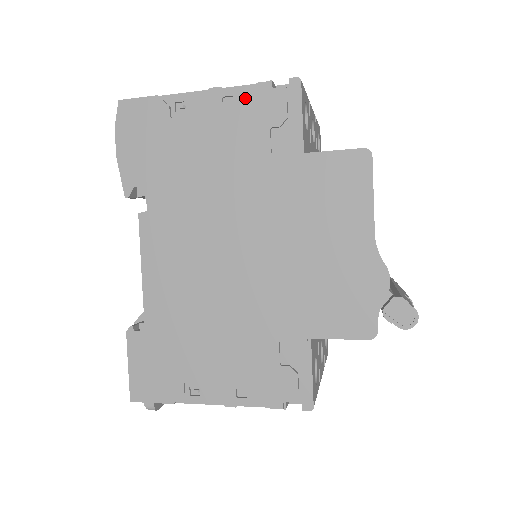
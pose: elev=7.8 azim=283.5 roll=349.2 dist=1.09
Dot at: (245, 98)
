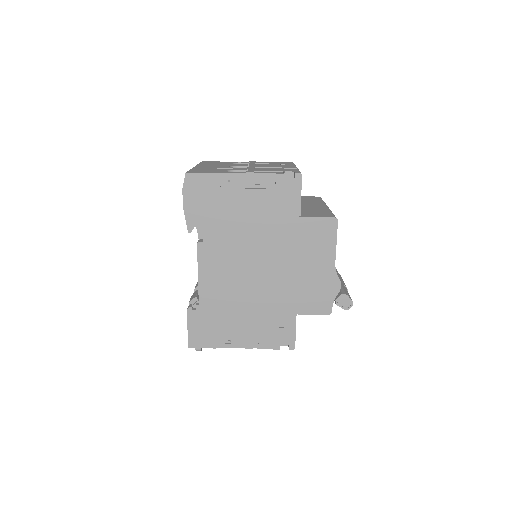
Dot at: (268, 181)
